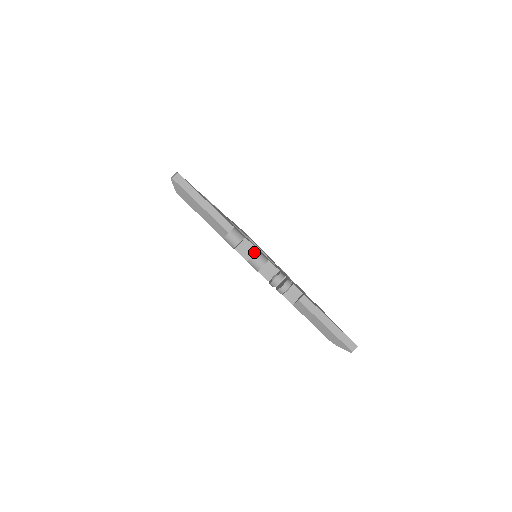
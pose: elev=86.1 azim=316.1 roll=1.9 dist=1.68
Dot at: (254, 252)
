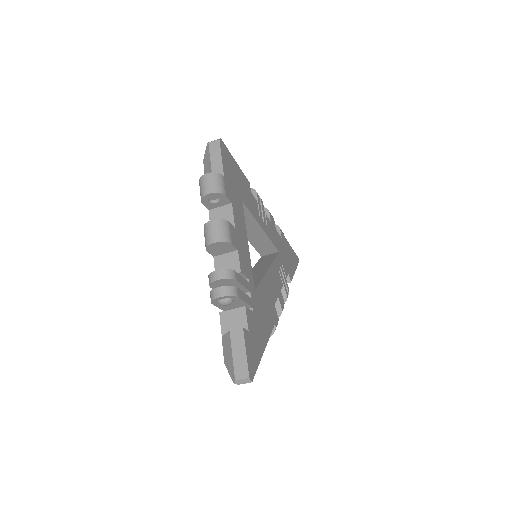
Dot at: occluded
